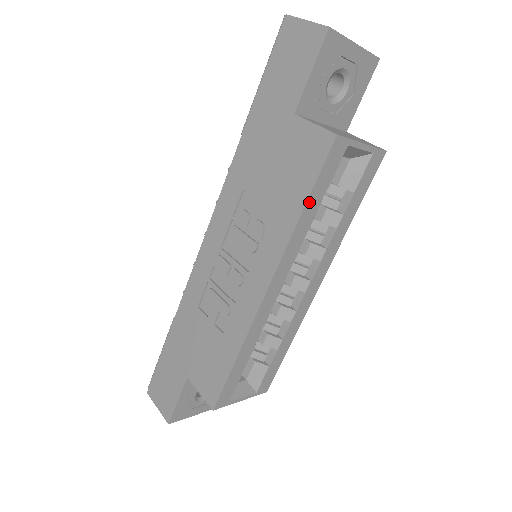
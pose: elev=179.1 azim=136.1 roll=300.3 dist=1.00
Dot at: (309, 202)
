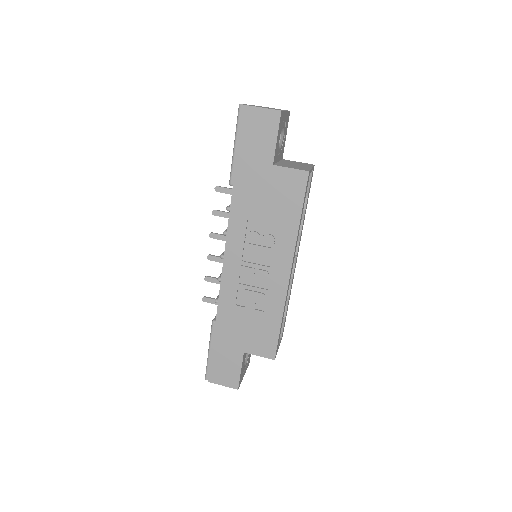
Dot at: occluded
